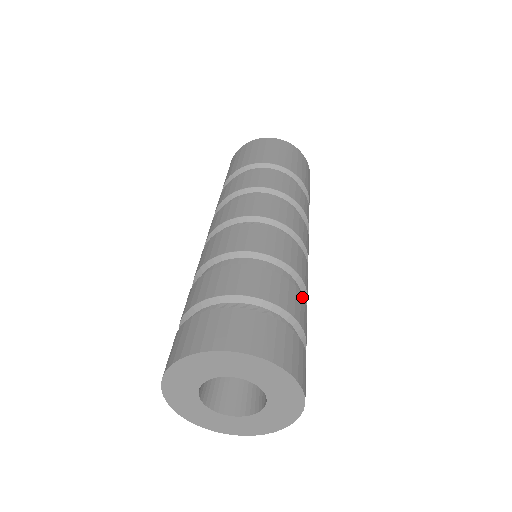
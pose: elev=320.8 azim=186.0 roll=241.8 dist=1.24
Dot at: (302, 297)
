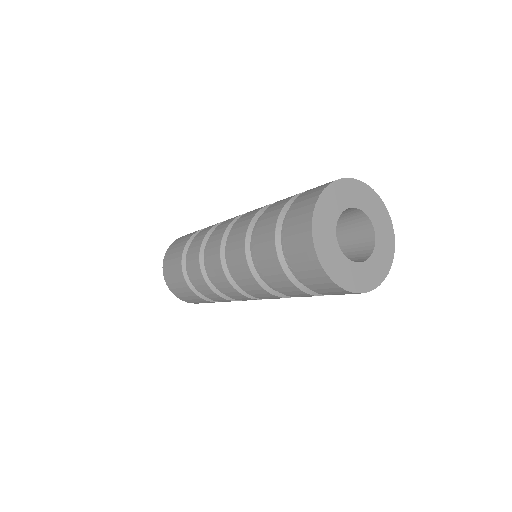
Dot at: occluded
